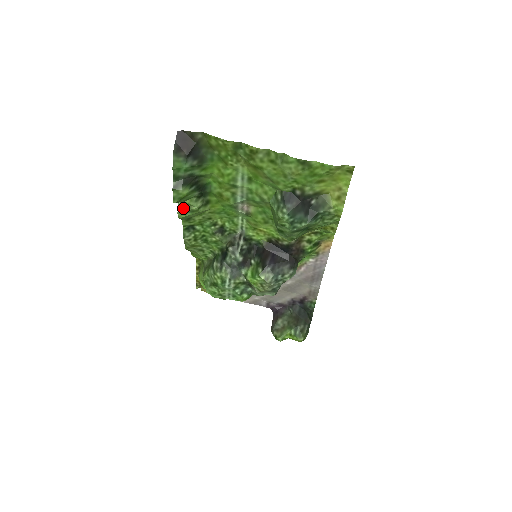
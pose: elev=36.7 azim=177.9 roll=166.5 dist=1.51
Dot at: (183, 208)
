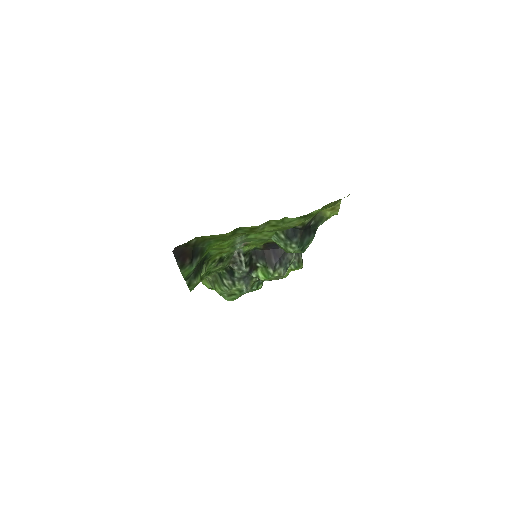
Dot at: occluded
